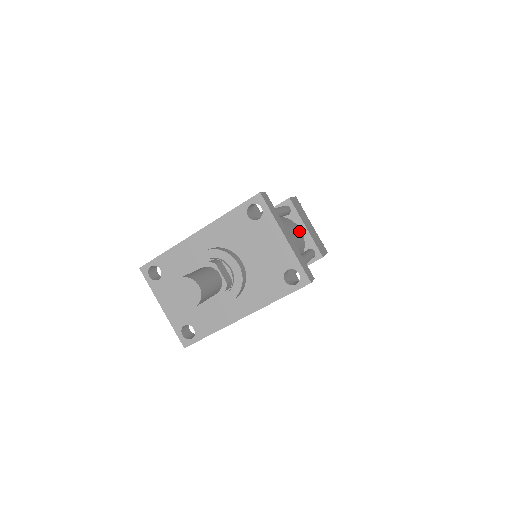
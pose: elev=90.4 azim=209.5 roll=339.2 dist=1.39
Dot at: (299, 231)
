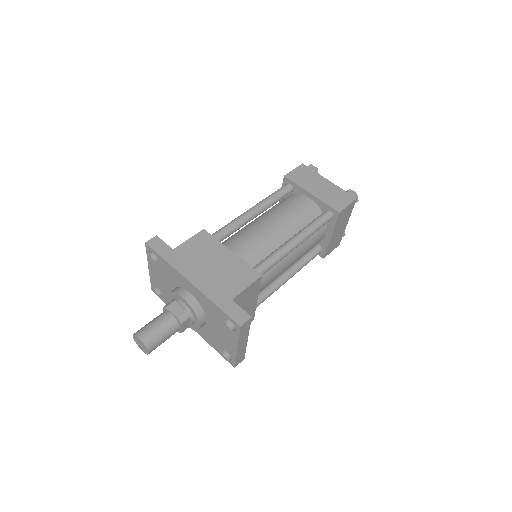
Dot at: (321, 237)
